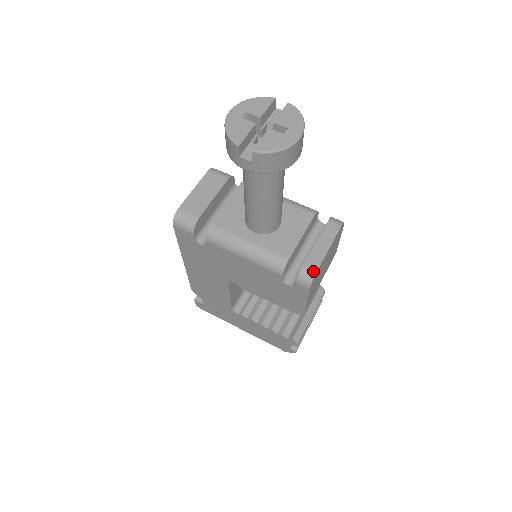
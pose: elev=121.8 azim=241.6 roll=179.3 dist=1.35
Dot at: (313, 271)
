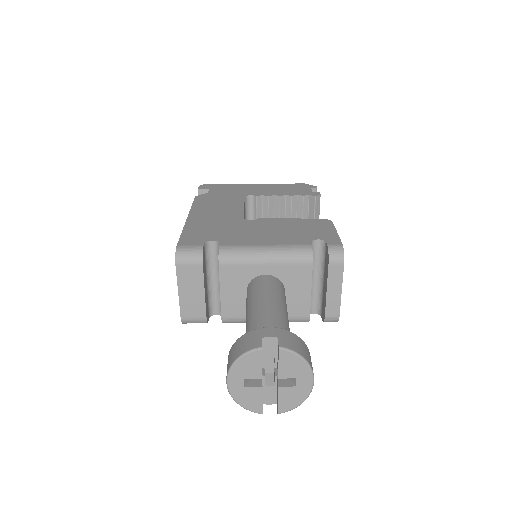
Dot at: (336, 318)
